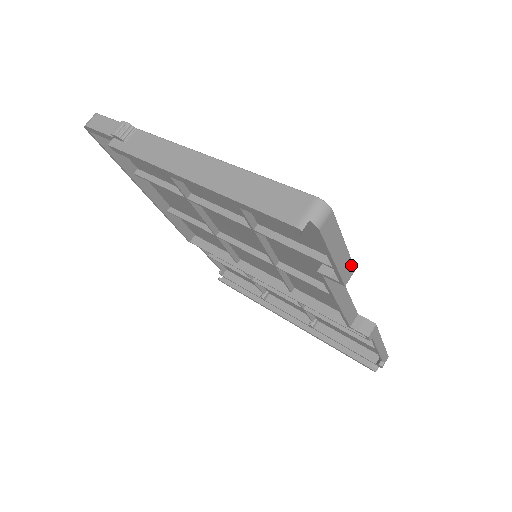
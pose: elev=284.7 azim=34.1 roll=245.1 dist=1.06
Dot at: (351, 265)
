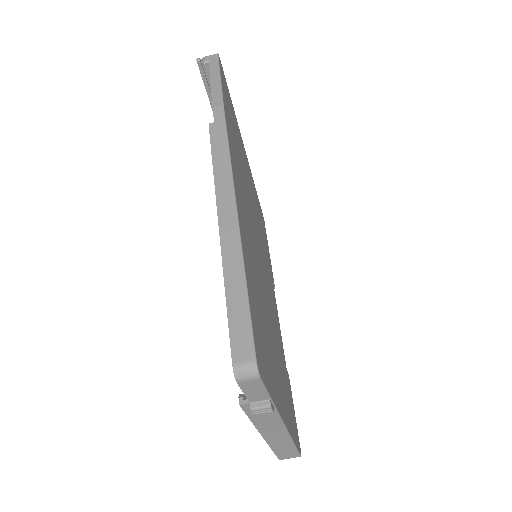
Dot at: occluded
